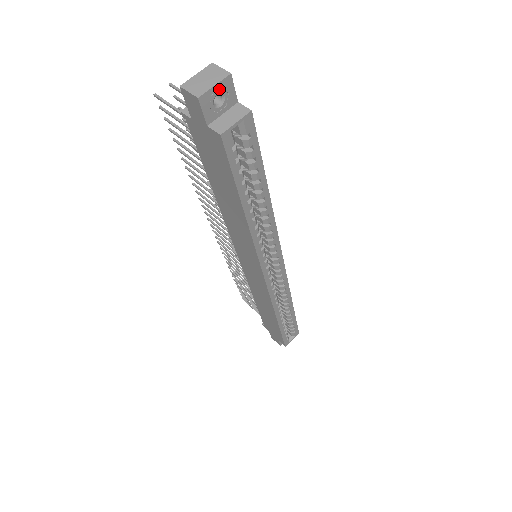
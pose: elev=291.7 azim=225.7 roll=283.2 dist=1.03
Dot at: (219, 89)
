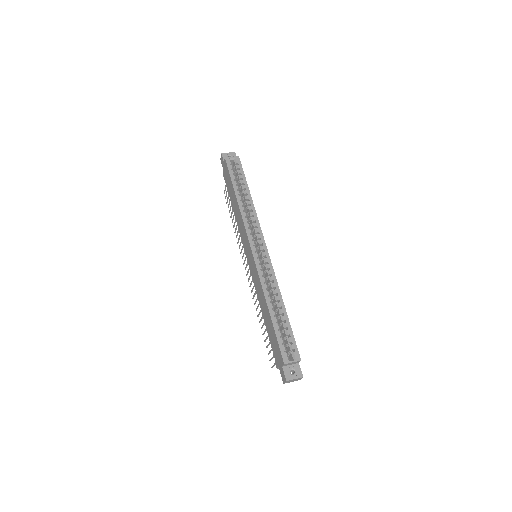
Dot at: (230, 154)
